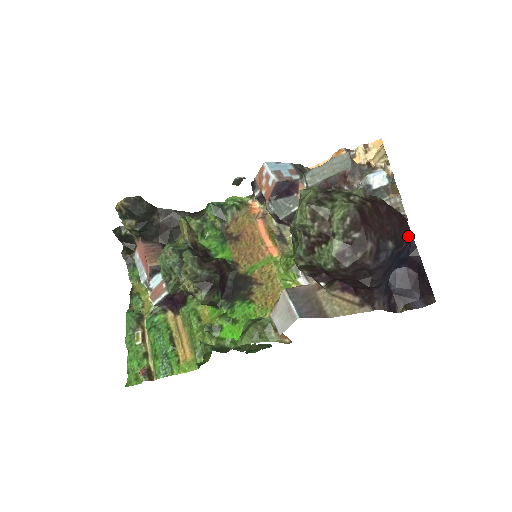
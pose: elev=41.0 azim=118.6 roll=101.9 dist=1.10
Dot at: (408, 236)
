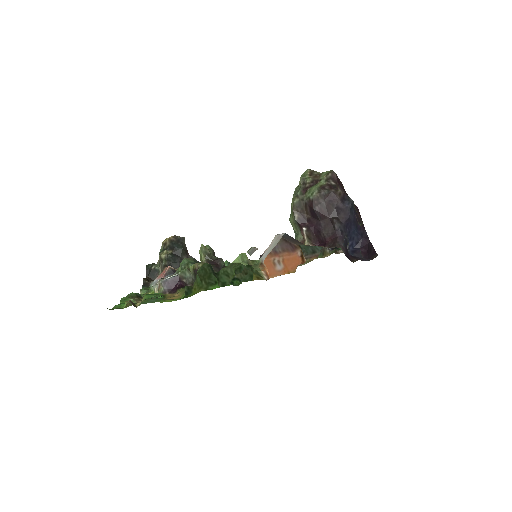
Dot at: (363, 226)
